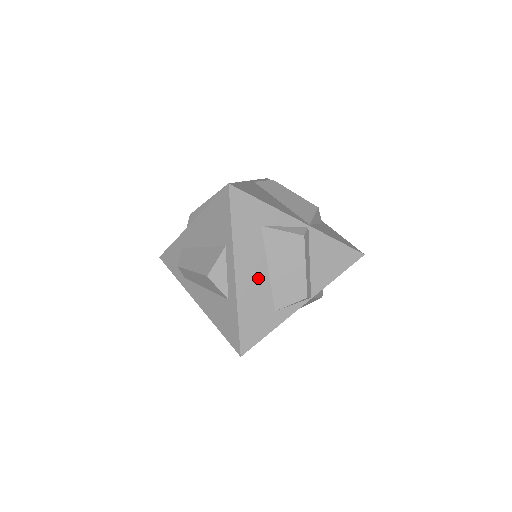
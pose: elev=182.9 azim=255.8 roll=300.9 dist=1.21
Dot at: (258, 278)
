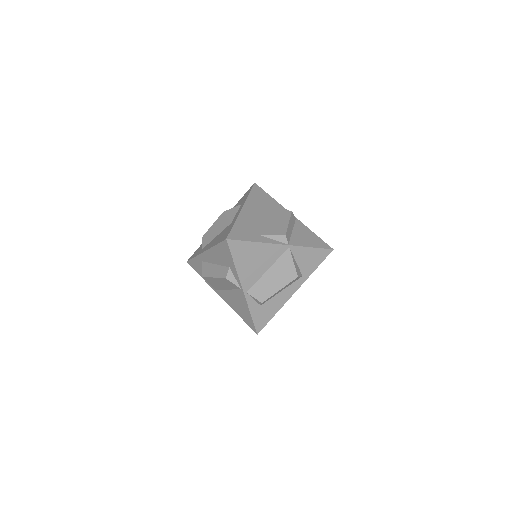
Dot at: (255, 217)
